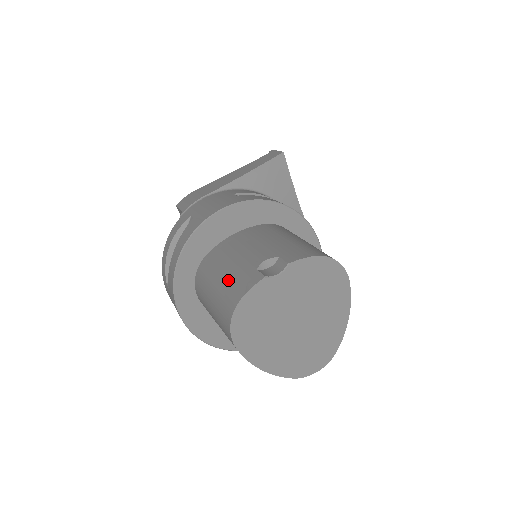
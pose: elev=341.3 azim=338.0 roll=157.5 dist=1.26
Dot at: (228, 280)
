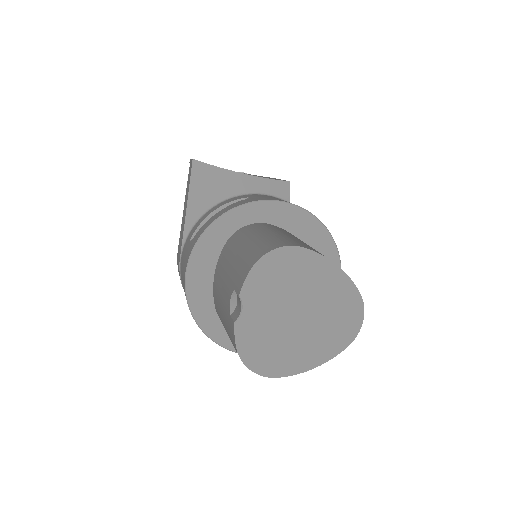
Dot at: (228, 333)
